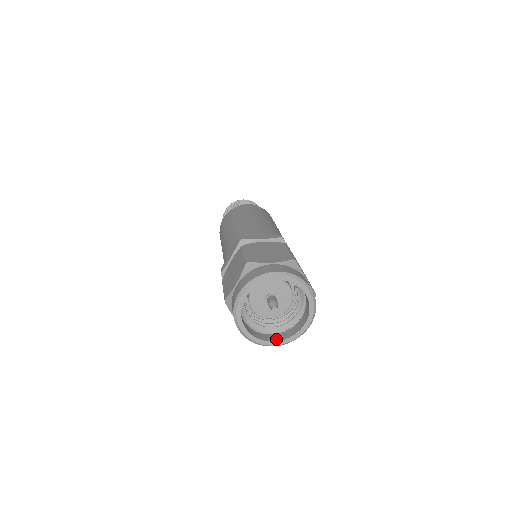
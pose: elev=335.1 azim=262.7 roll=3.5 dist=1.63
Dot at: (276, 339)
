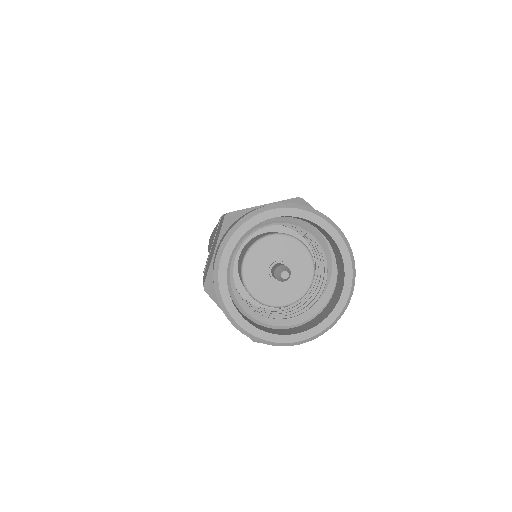
Dot at: (300, 330)
